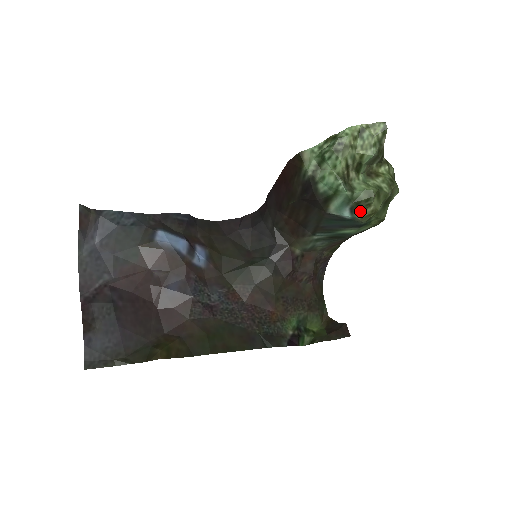
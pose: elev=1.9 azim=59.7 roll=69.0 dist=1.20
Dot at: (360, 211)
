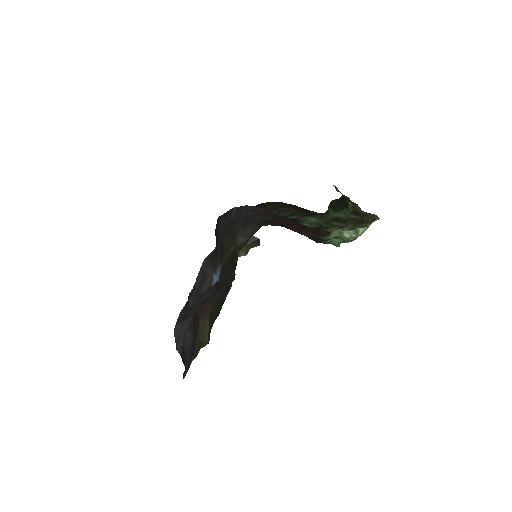
Dot at: occluded
